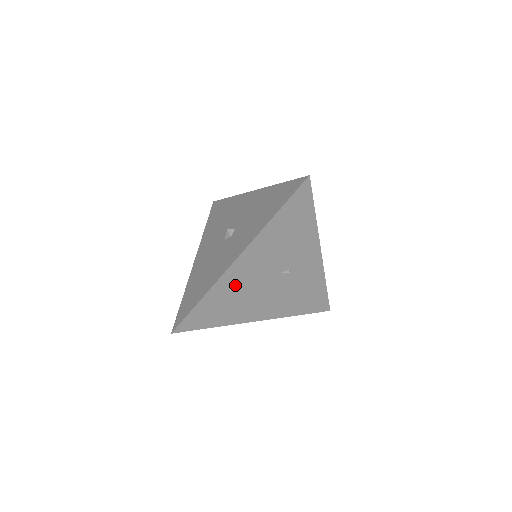
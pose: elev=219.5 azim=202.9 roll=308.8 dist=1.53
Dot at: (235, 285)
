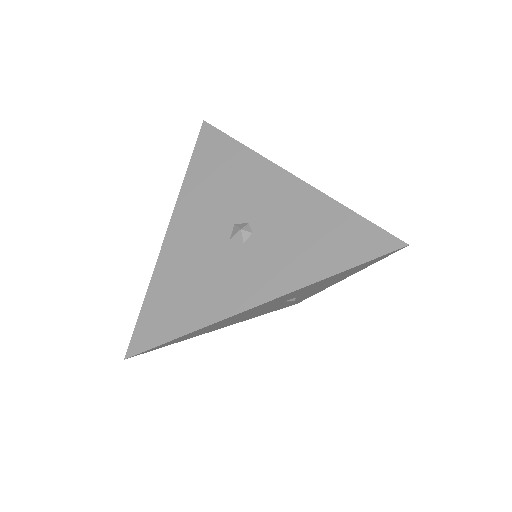
Dot at: (232, 318)
